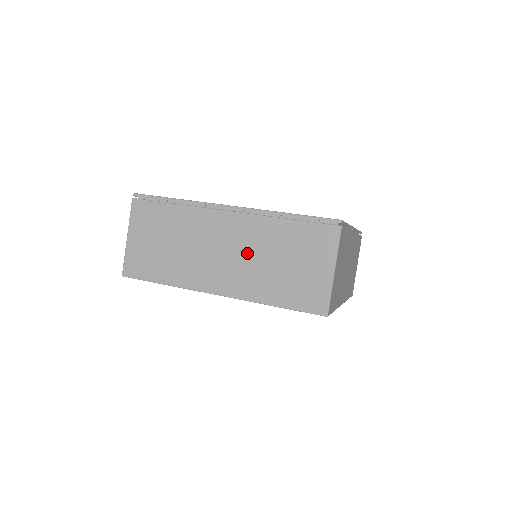
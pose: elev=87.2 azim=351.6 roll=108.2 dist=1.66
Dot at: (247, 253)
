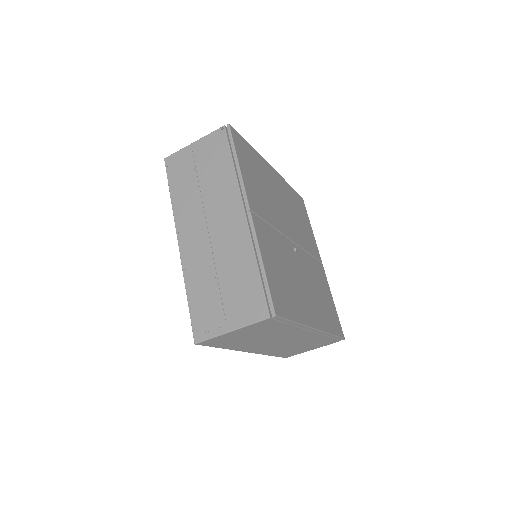
Dot at: (291, 343)
